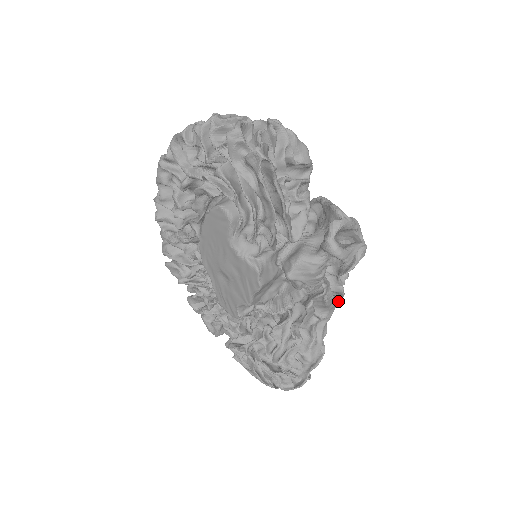
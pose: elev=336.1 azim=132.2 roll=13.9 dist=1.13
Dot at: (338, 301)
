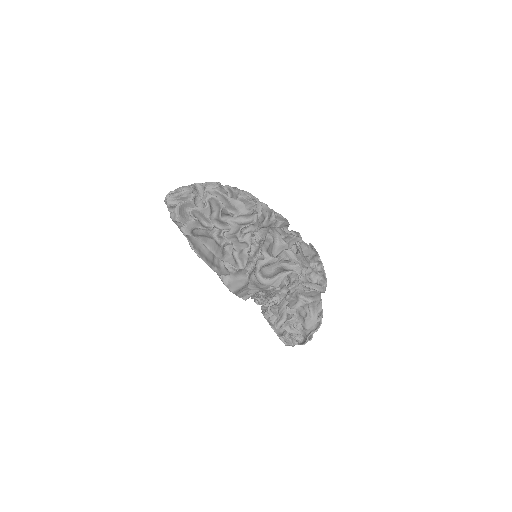
Dot at: (318, 292)
